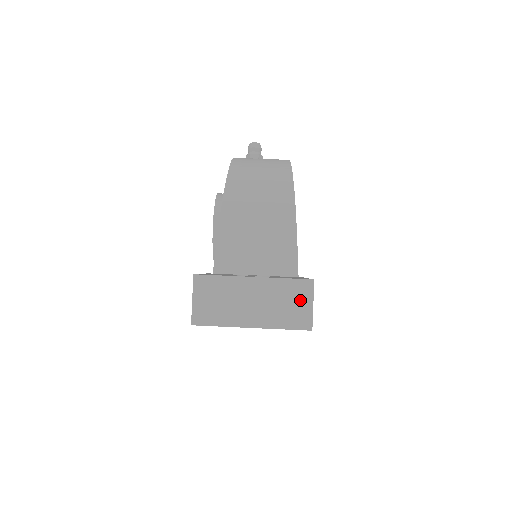
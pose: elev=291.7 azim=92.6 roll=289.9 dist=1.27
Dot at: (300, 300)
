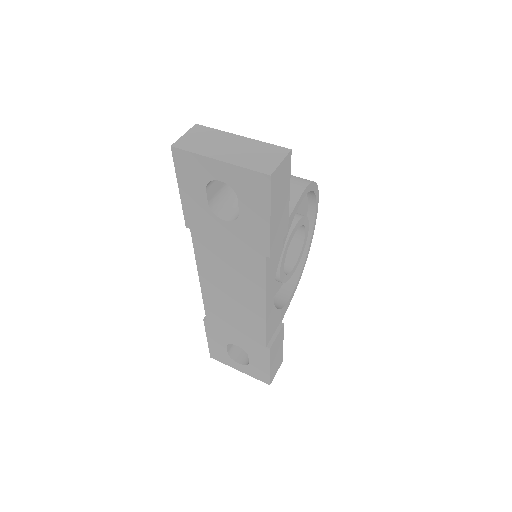
Dot at: (272, 157)
